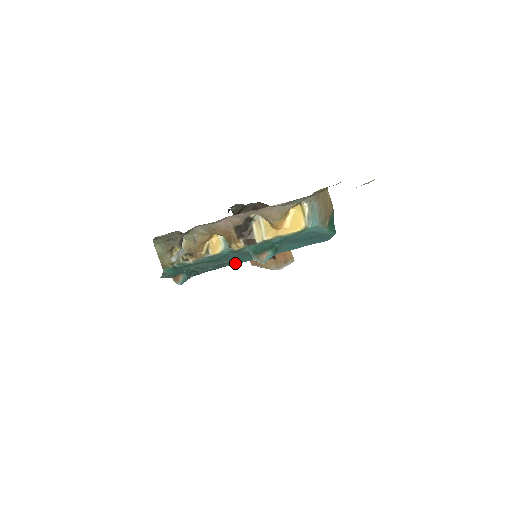
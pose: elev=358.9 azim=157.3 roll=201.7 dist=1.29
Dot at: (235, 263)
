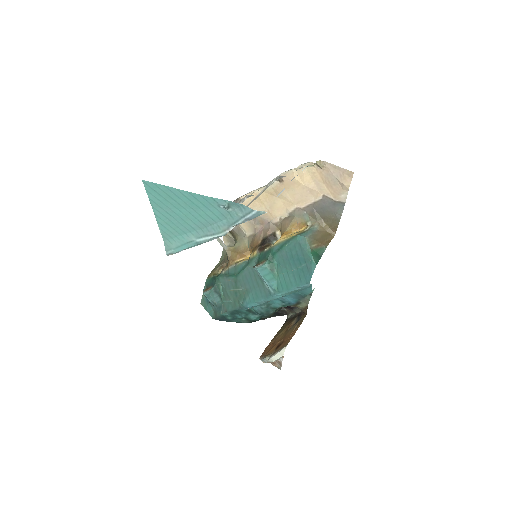
Dot at: (246, 300)
